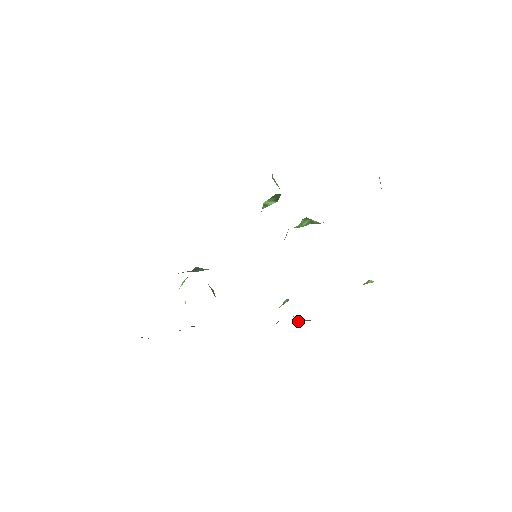
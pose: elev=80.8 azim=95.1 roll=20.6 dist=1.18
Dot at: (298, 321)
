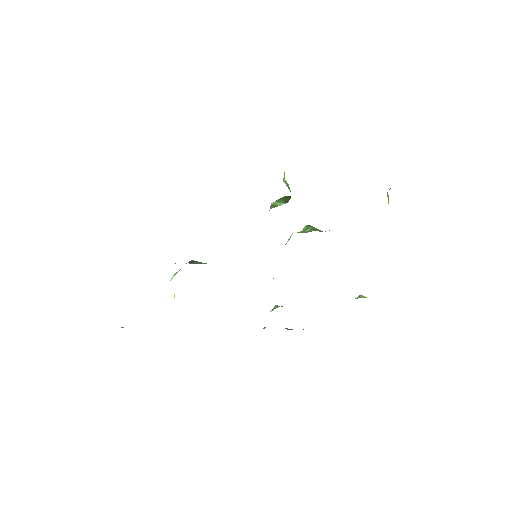
Dot at: (286, 328)
